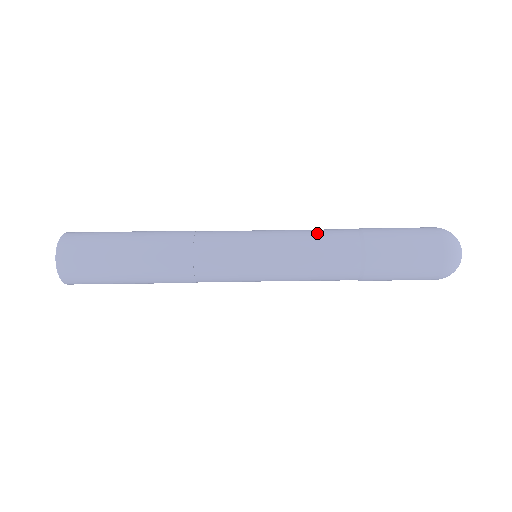
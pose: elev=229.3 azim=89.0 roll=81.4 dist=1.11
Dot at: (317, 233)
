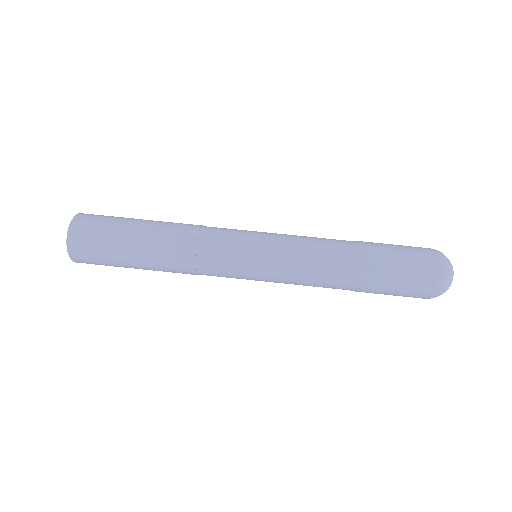
Dot at: (315, 237)
